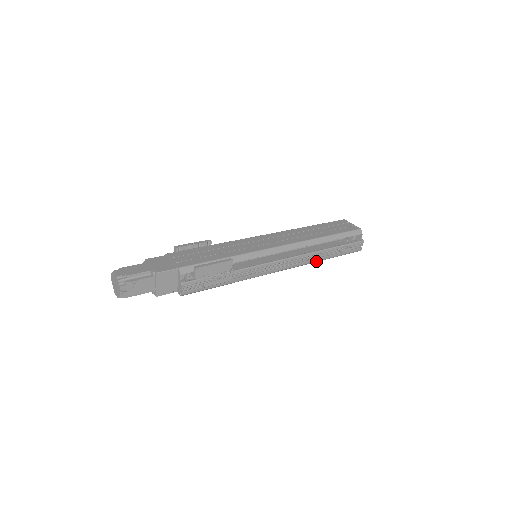
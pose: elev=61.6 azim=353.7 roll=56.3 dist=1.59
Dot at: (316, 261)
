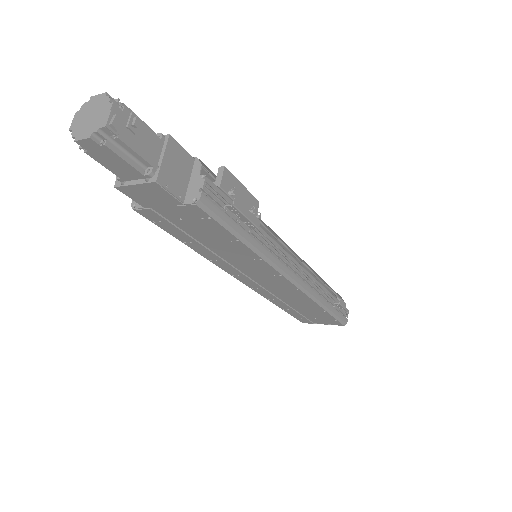
Dot at: (318, 300)
